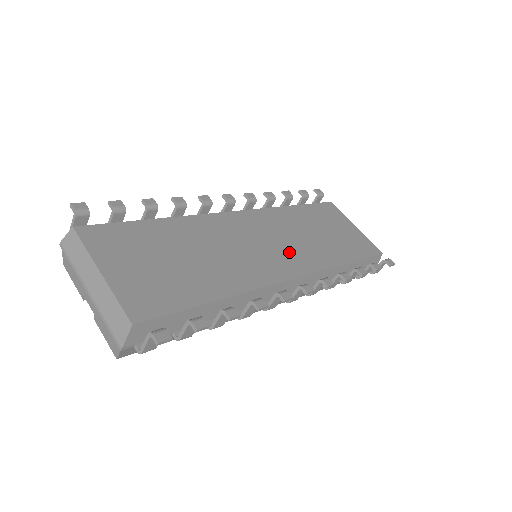
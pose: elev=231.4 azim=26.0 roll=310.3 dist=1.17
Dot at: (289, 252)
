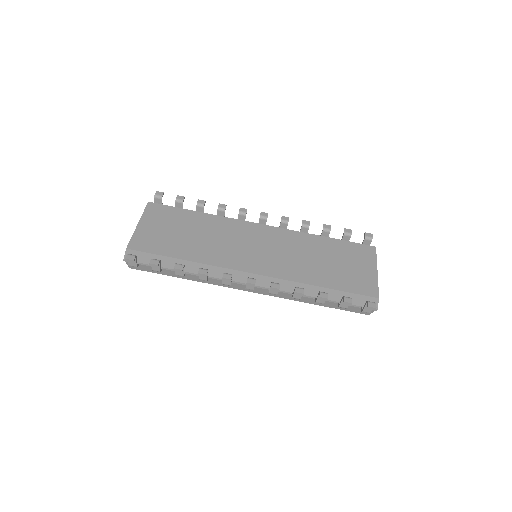
Dot at: (272, 259)
